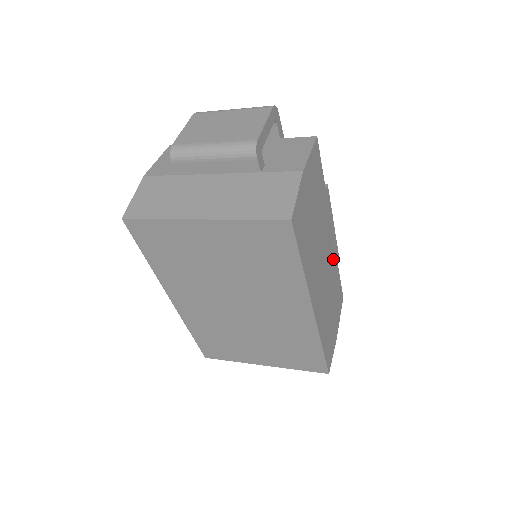
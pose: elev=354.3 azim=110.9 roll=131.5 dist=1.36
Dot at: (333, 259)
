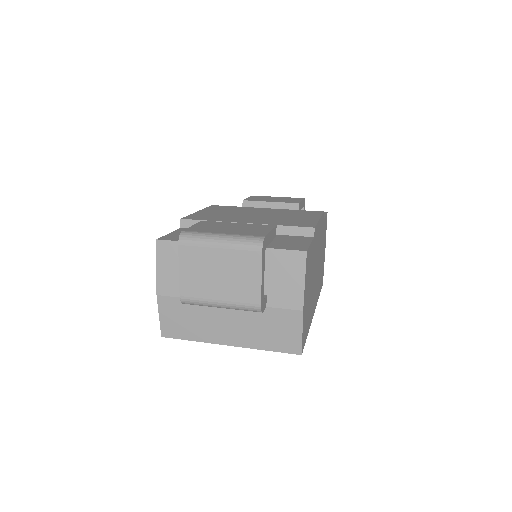
Dot at: (321, 234)
